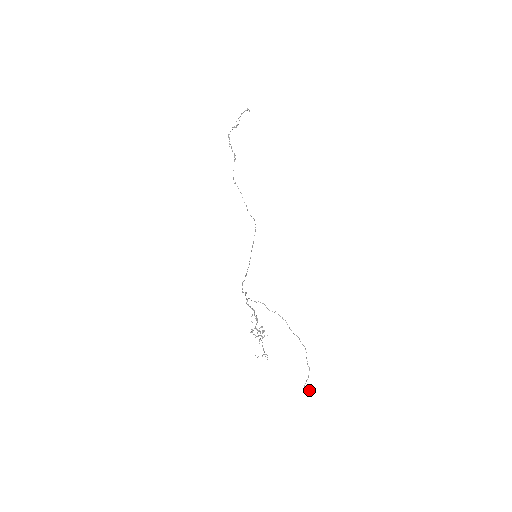
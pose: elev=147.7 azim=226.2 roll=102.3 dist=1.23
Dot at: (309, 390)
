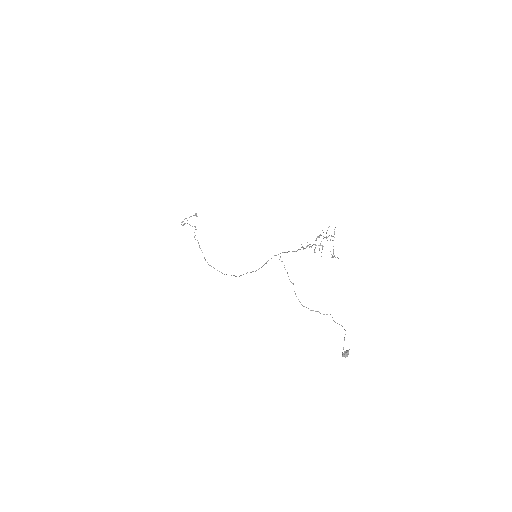
Dot at: (345, 352)
